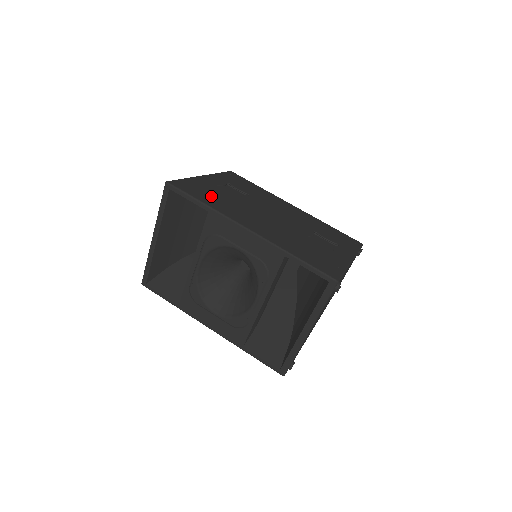
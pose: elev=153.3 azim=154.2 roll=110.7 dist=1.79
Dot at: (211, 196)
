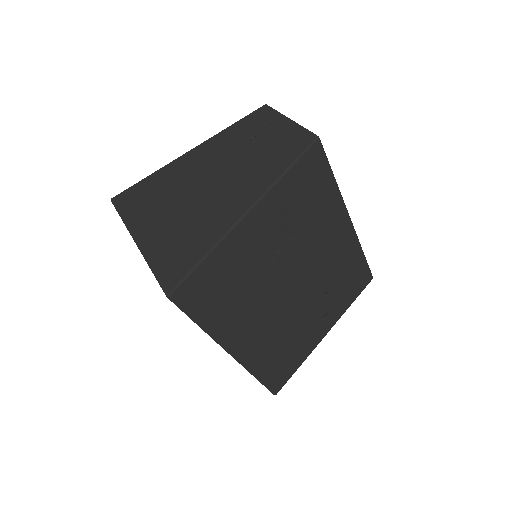
Dot at: (224, 295)
